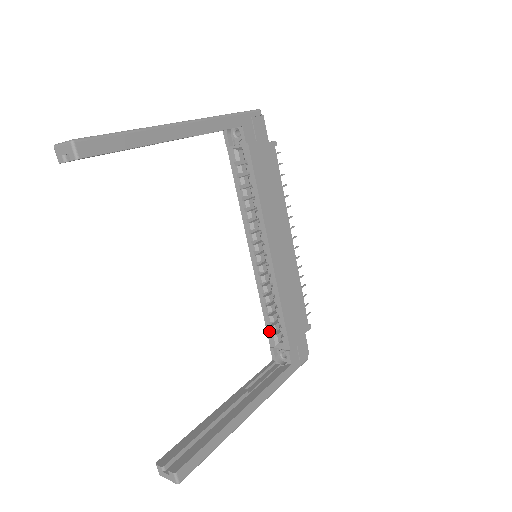
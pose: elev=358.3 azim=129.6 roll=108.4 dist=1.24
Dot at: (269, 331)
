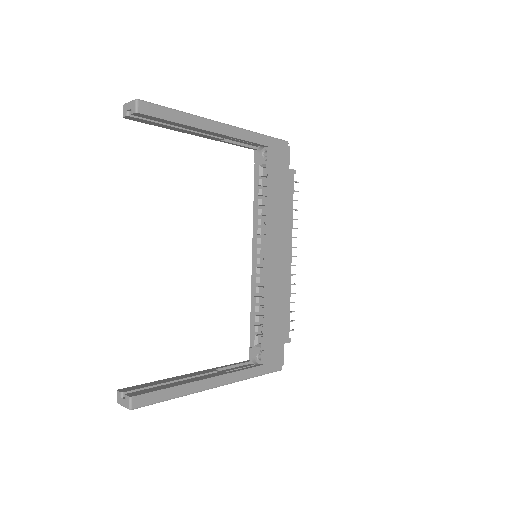
Dot at: (252, 331)
